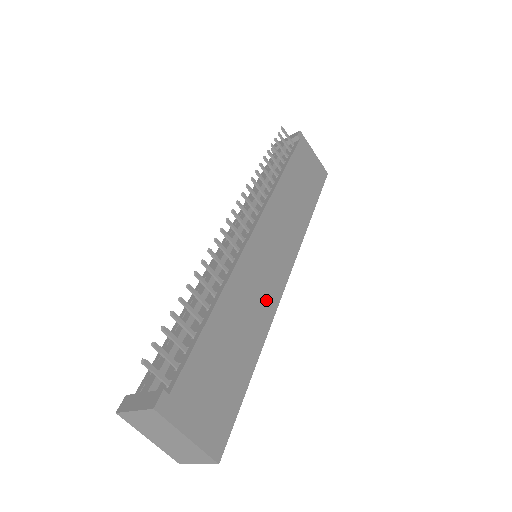
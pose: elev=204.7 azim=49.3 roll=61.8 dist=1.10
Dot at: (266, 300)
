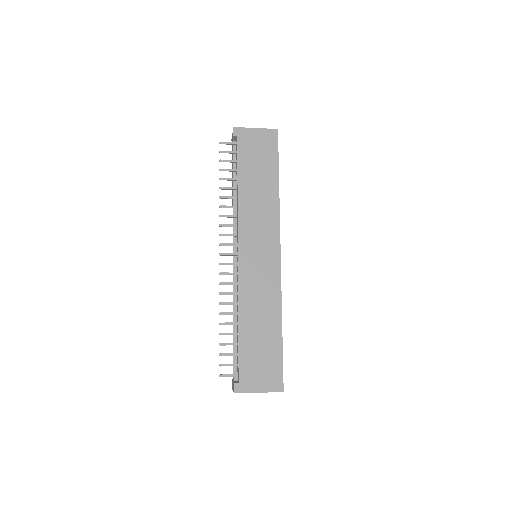
Dot at: (270, 288)
